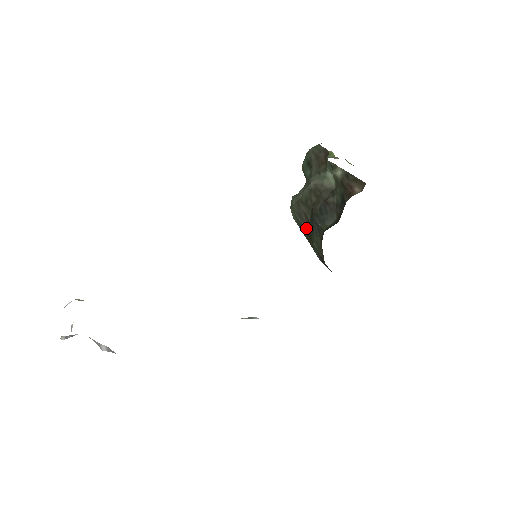
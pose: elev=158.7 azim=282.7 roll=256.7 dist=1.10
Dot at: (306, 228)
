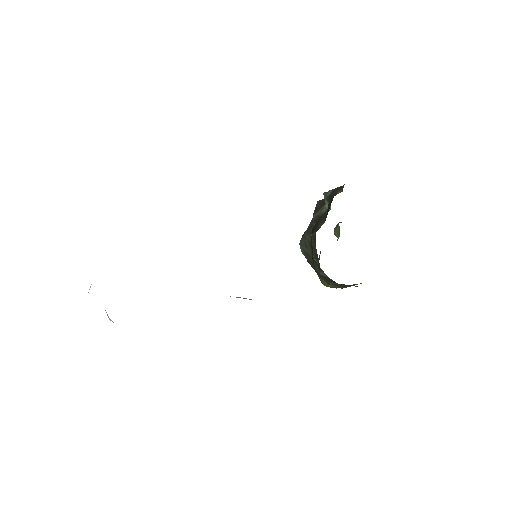
Dot at: (310, 253)
